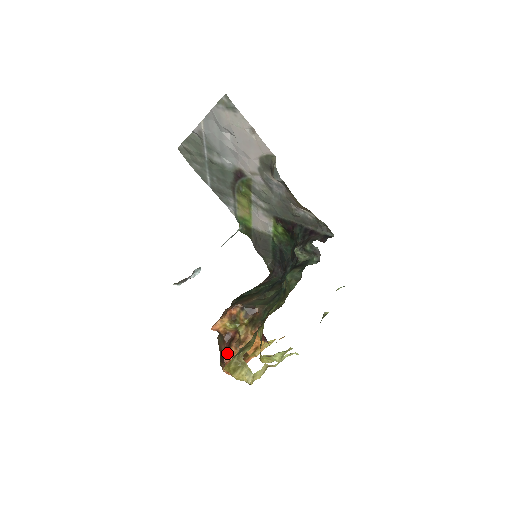
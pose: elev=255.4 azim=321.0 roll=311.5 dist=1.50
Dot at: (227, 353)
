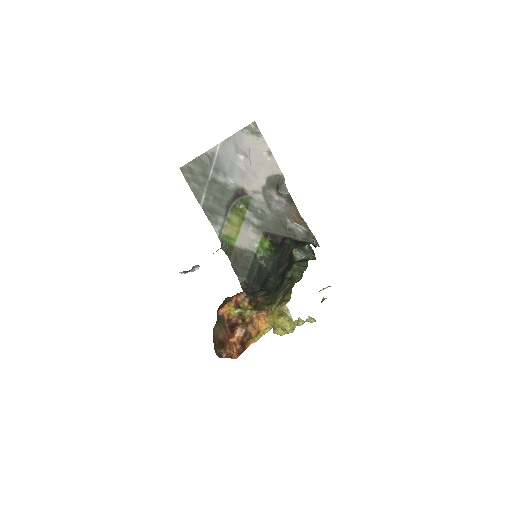
Dot at: (231, 336)
